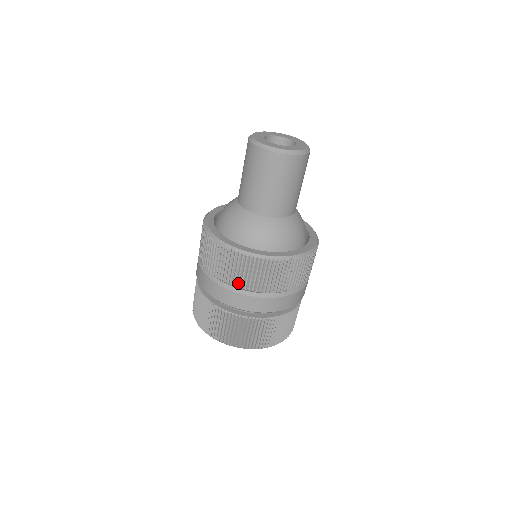
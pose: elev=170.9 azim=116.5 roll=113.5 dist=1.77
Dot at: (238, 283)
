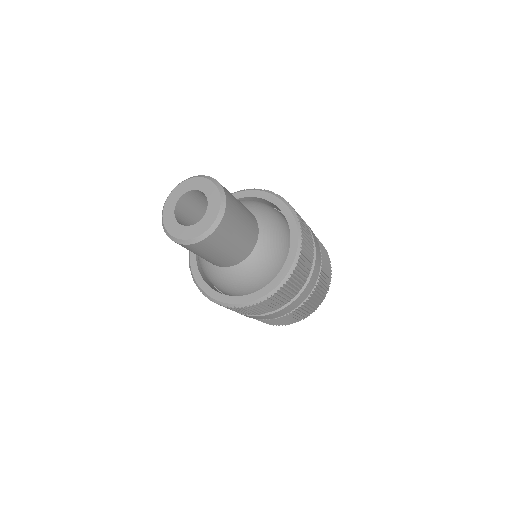
Dot at: occluded
